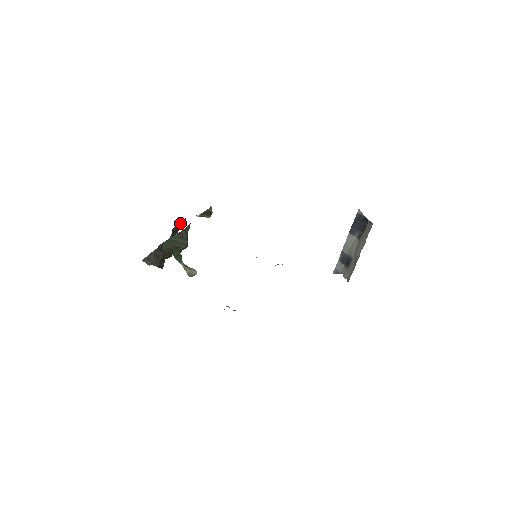
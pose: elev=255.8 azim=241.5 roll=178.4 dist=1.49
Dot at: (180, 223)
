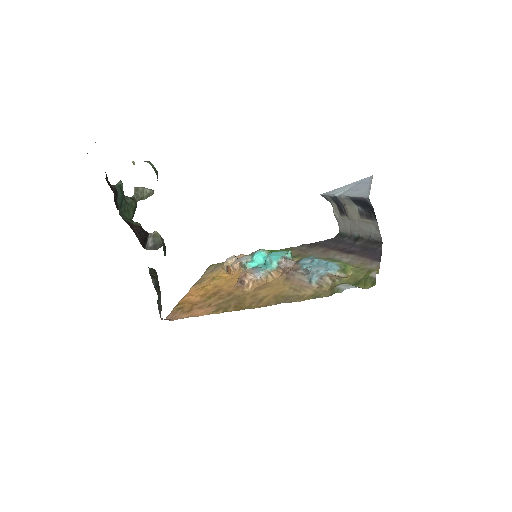
Dot at: occluded
